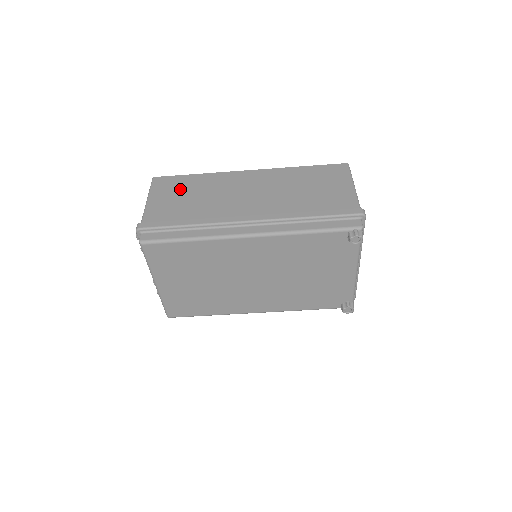
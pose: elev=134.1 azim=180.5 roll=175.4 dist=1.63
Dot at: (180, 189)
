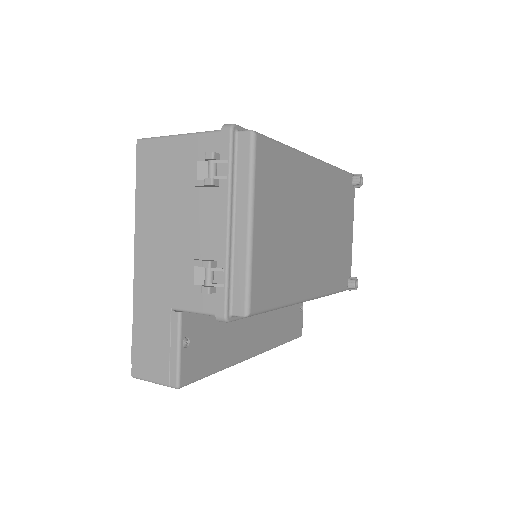
Dot at: occluded
